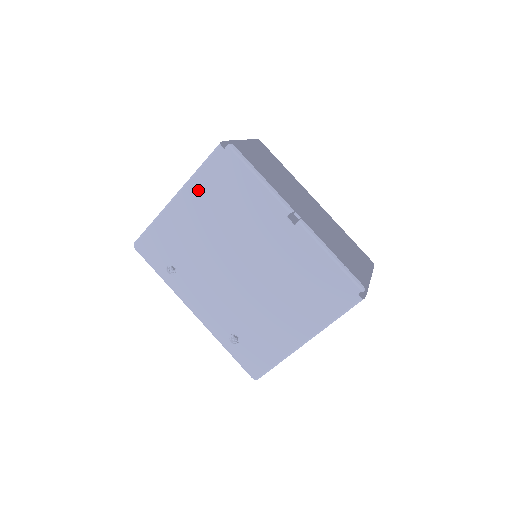
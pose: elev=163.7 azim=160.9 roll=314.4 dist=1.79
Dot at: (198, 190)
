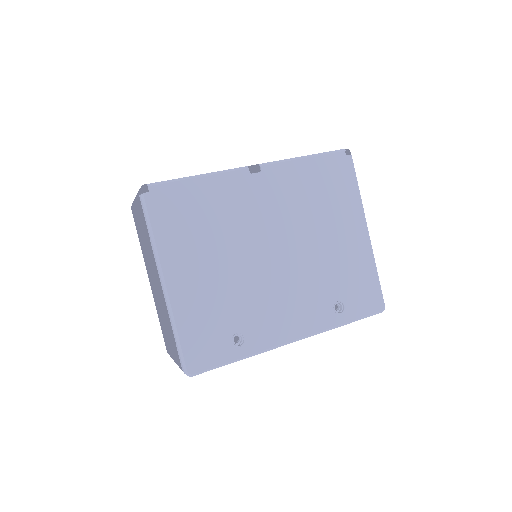
Dot at: (173, 249)
